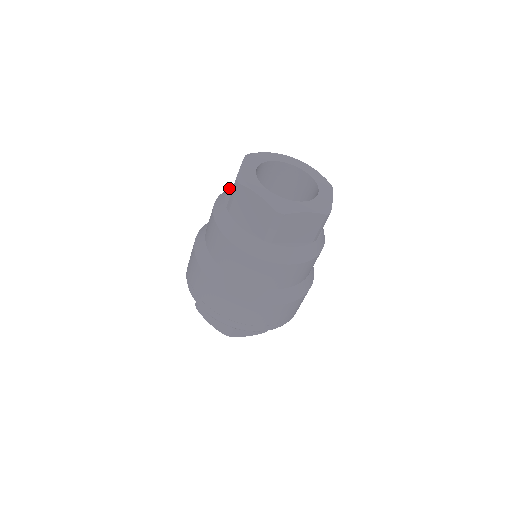
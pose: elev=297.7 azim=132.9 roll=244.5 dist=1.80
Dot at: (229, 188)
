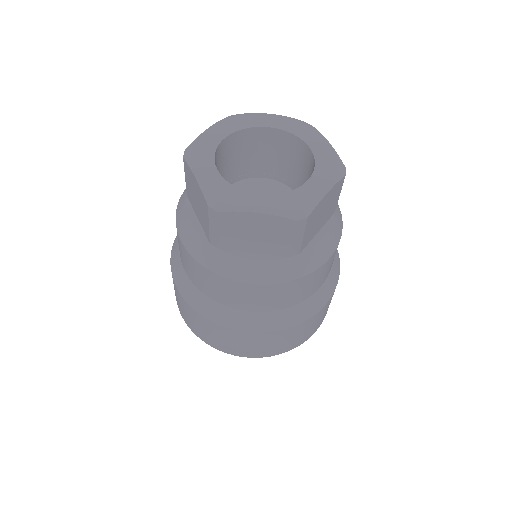
Dot at: (186, 210)
